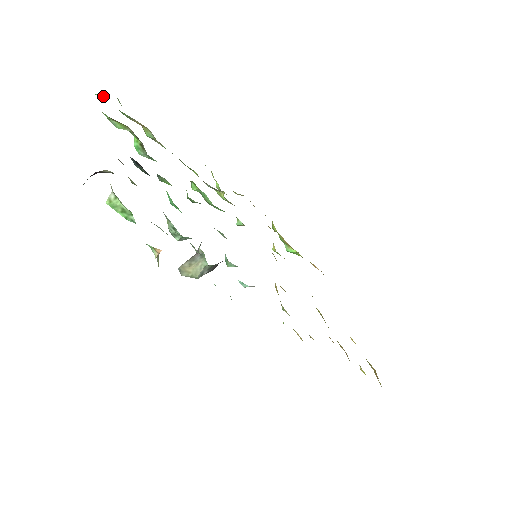
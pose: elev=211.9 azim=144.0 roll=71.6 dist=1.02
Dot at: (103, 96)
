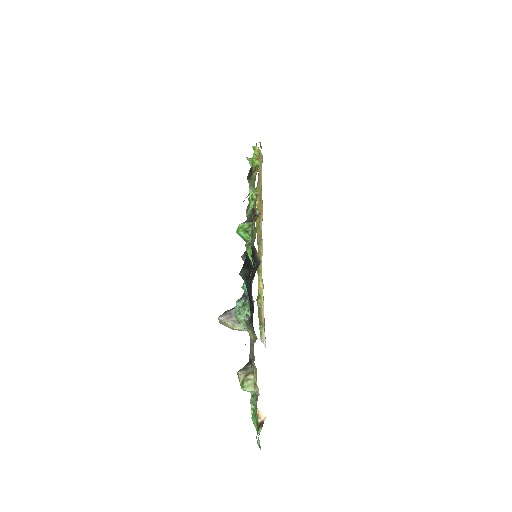
Dot at: occluded
